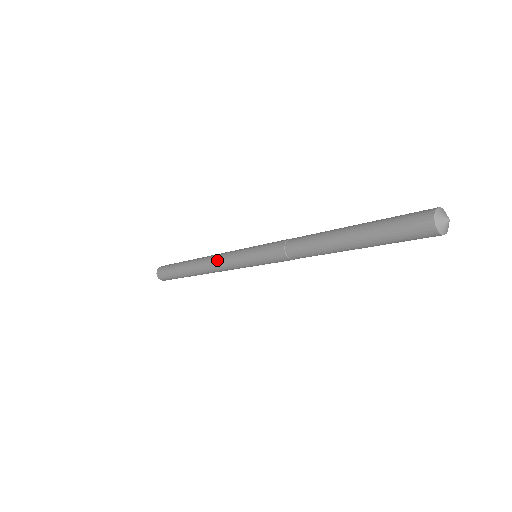
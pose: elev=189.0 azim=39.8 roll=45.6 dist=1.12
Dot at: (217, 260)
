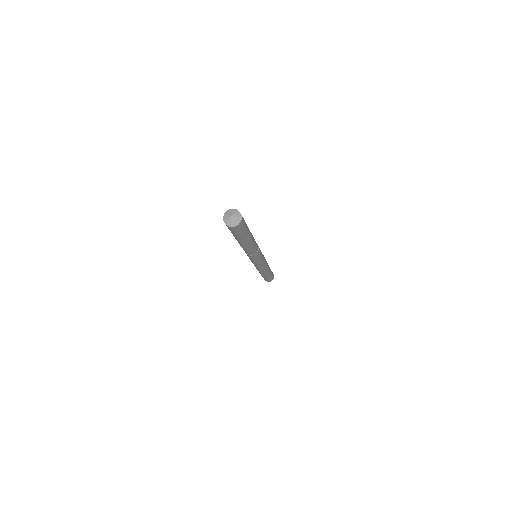
Dot at: occluded
